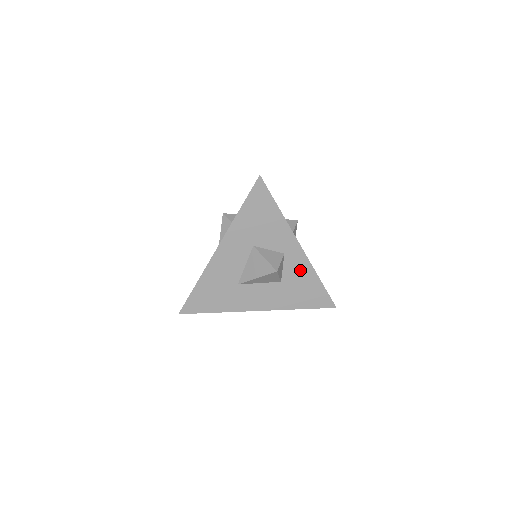
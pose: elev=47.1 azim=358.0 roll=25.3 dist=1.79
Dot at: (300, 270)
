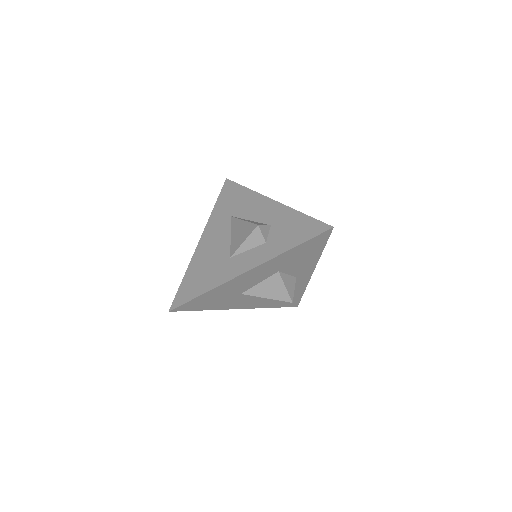
Dot at: (297, 287)
